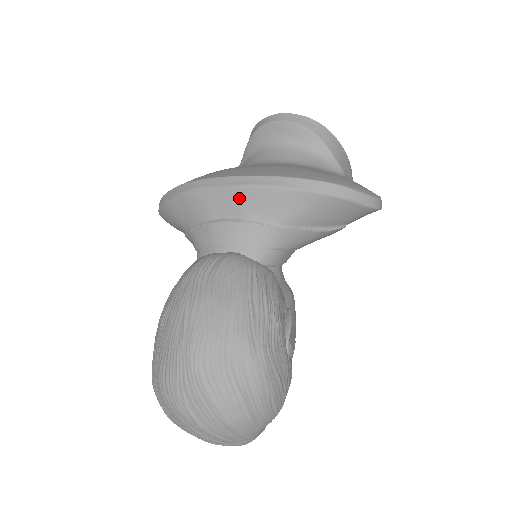
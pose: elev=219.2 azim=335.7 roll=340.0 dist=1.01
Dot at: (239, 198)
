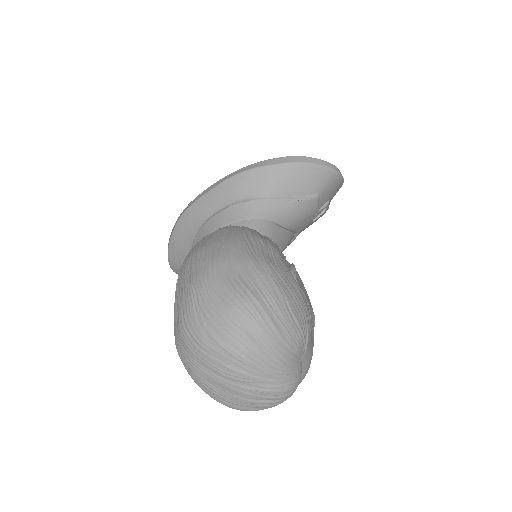
Dot at: (223, 192)
